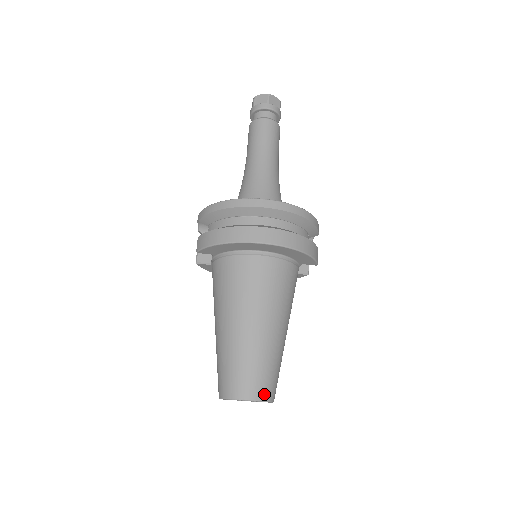
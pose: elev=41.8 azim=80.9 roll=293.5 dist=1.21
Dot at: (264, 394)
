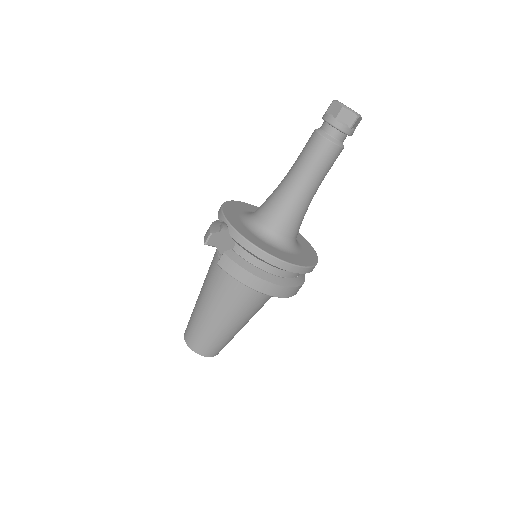
Dot at: occluded
